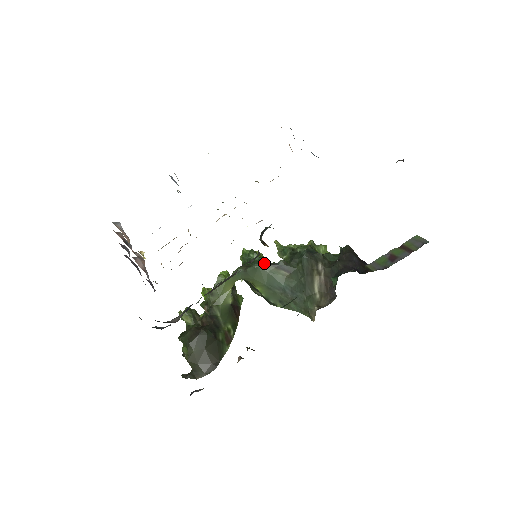
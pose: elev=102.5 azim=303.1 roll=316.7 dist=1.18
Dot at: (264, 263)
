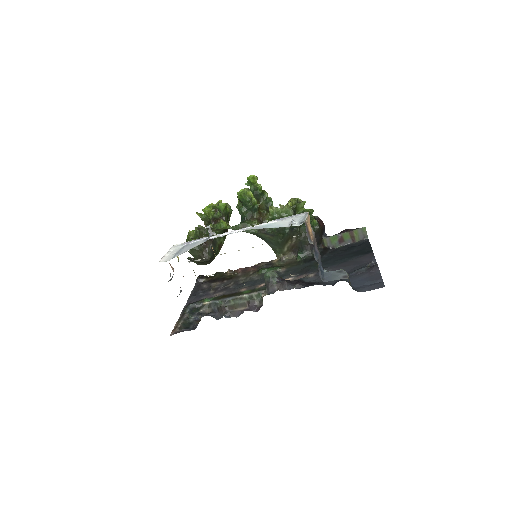
Dot at: (258, 232)
